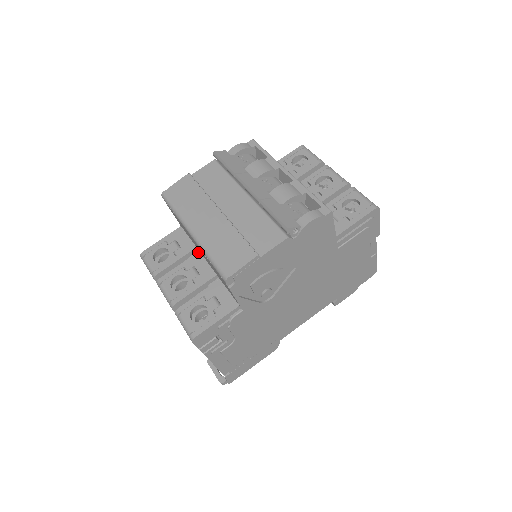
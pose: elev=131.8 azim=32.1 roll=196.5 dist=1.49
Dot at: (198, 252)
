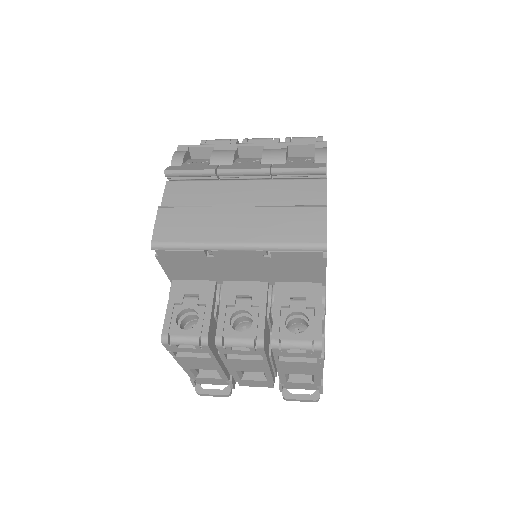
Dot at: (223, 282)
